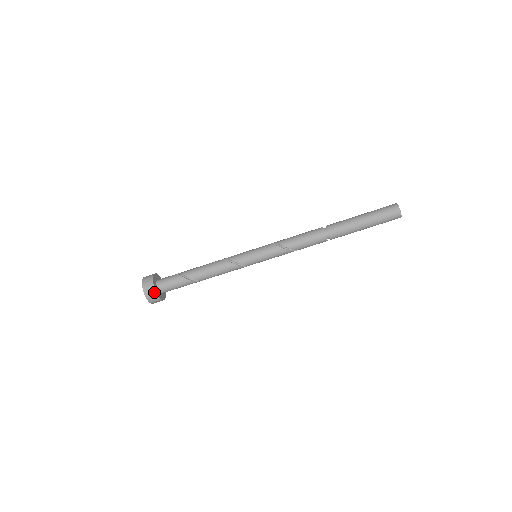
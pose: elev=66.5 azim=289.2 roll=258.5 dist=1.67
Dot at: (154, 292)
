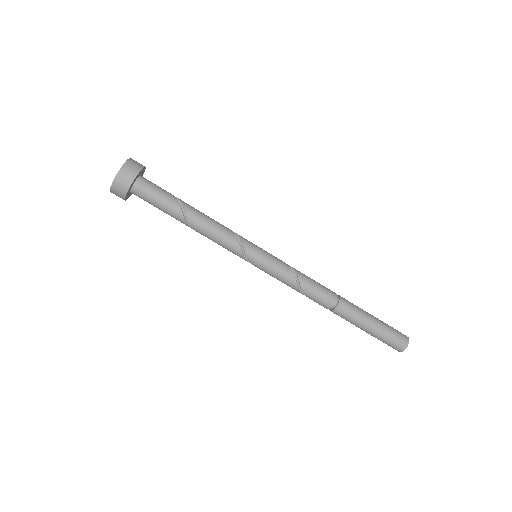
Dot at: (138, 169)
